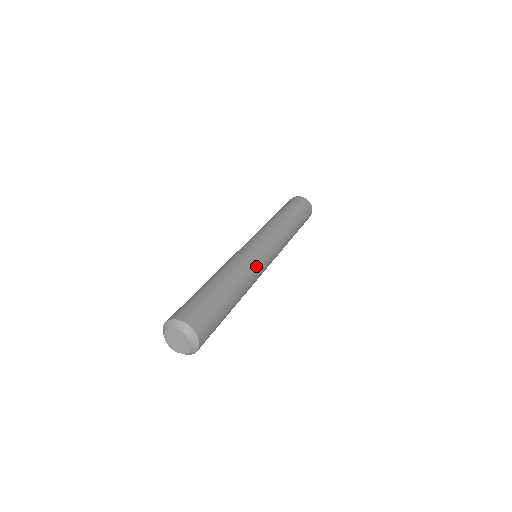
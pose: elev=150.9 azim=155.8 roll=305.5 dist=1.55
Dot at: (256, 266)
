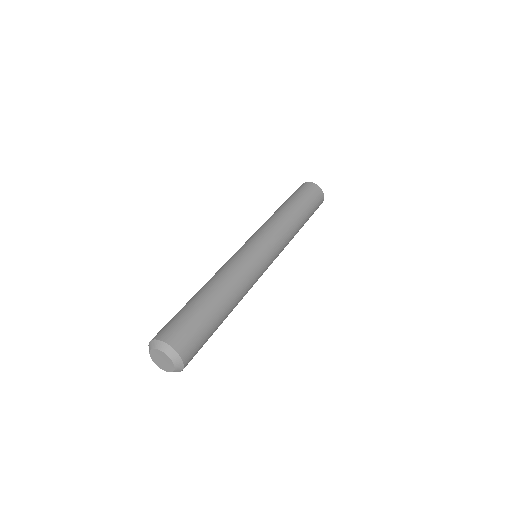
Dot at: (254, 274)
